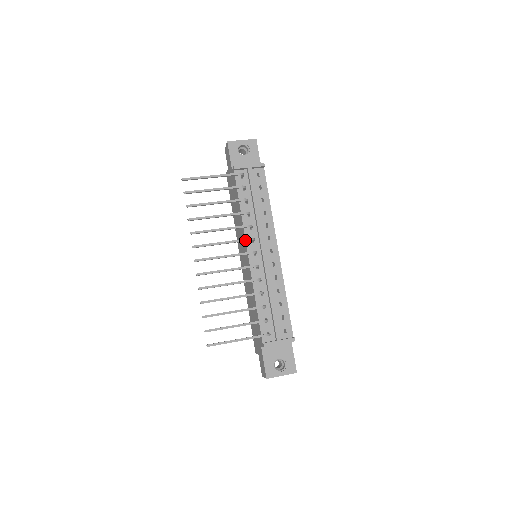
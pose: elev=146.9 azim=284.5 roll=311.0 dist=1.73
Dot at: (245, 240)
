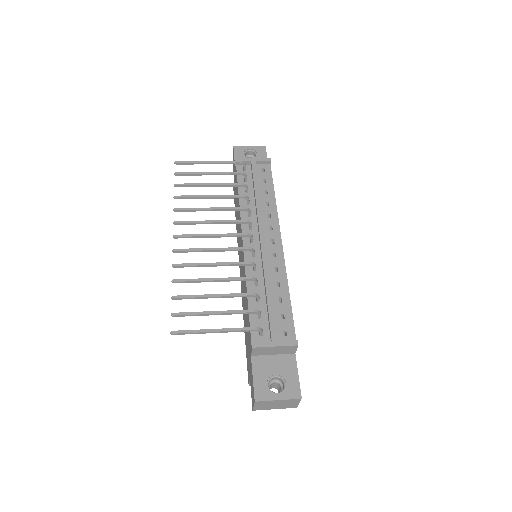
Dot at: (239, 221)
